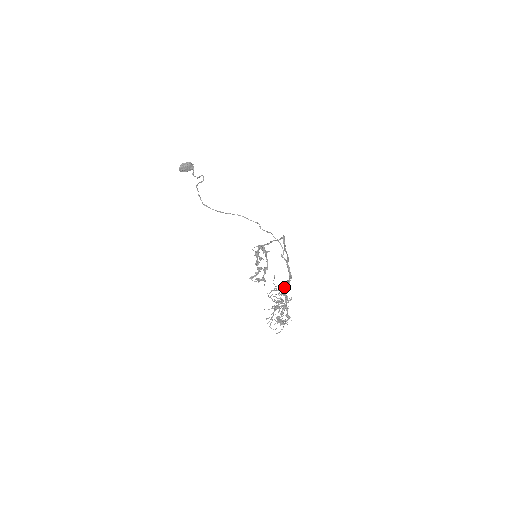
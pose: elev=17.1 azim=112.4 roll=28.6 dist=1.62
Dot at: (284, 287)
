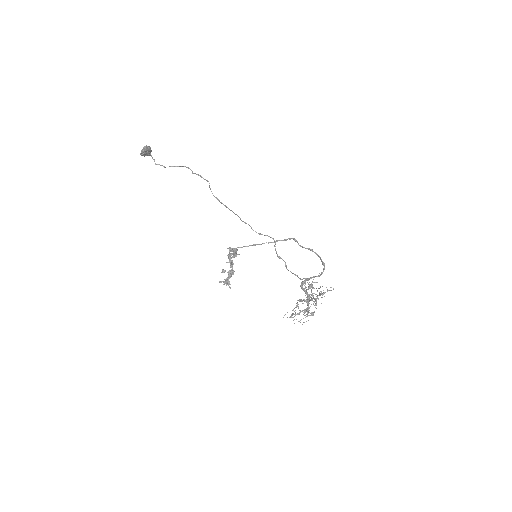
Dot at: occluded
